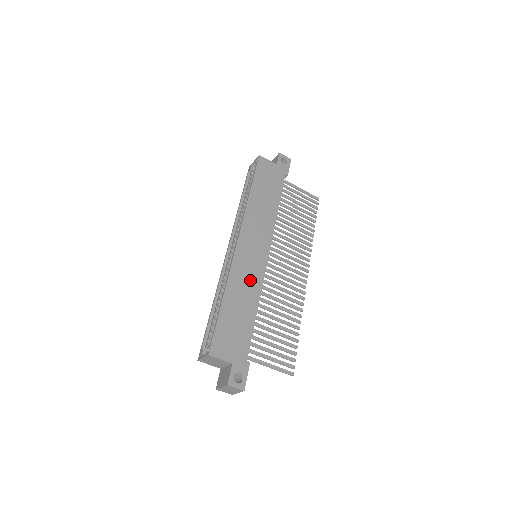
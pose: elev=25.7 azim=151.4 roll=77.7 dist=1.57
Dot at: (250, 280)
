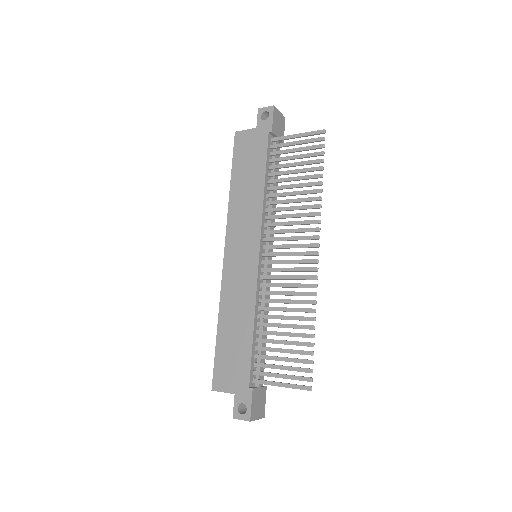
Dot at: (242, 293)
